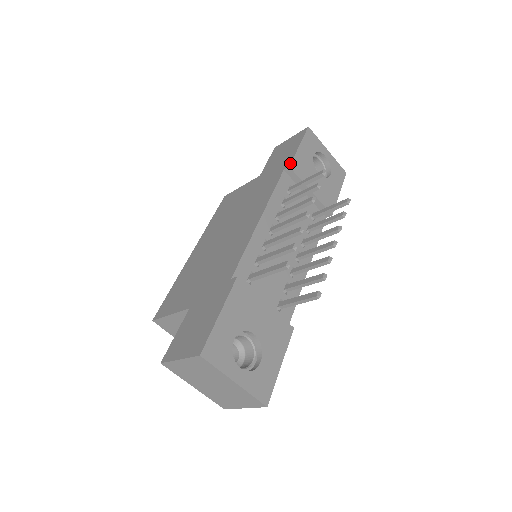
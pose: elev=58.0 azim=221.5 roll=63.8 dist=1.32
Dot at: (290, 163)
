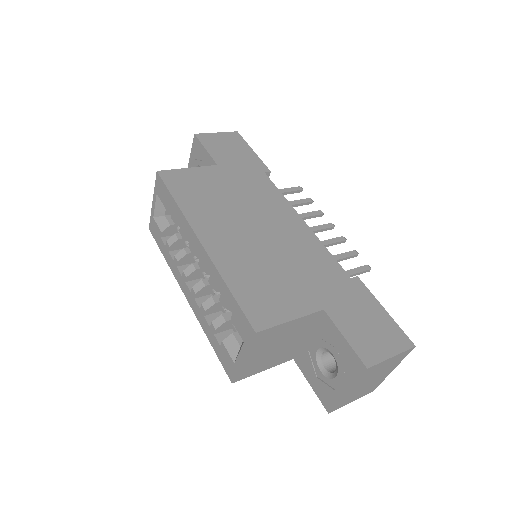
Dot at: occluded
